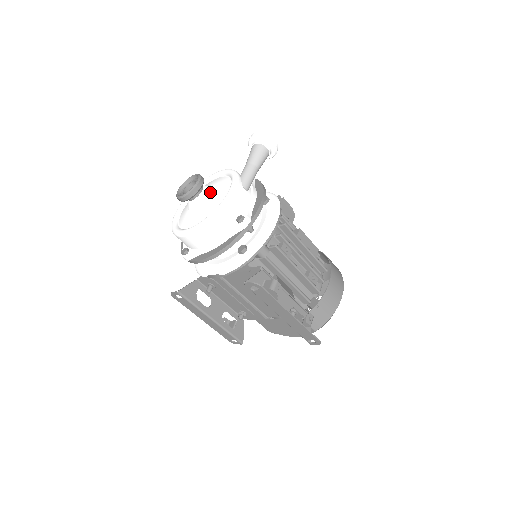
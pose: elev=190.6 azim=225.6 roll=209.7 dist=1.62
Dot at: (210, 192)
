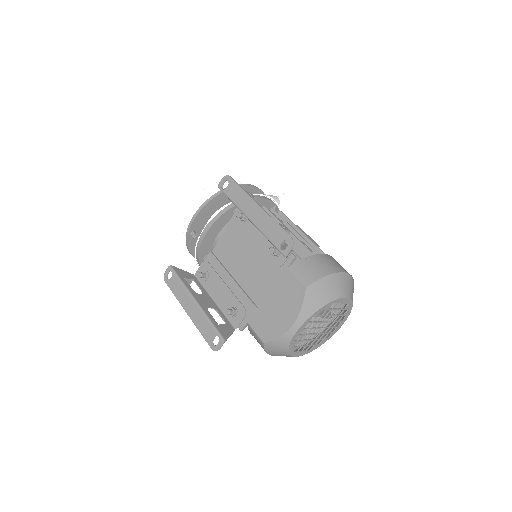
Dot at: occluded
